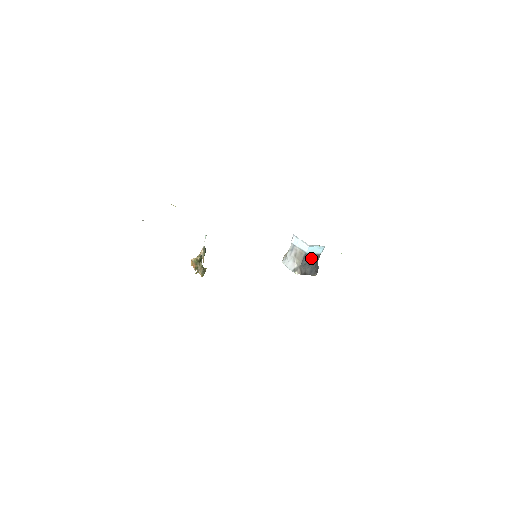
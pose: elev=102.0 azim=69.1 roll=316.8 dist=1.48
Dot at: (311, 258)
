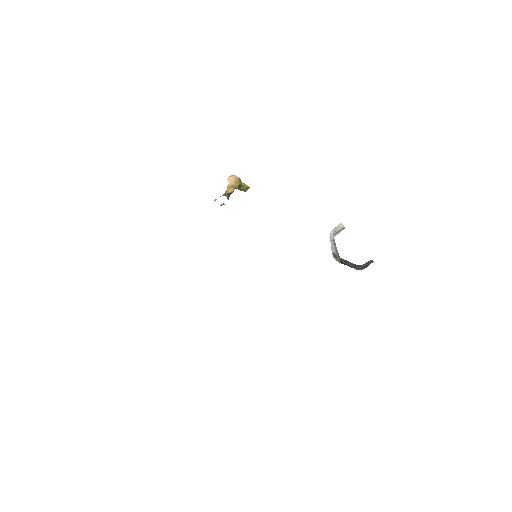
Dot at: occluded
